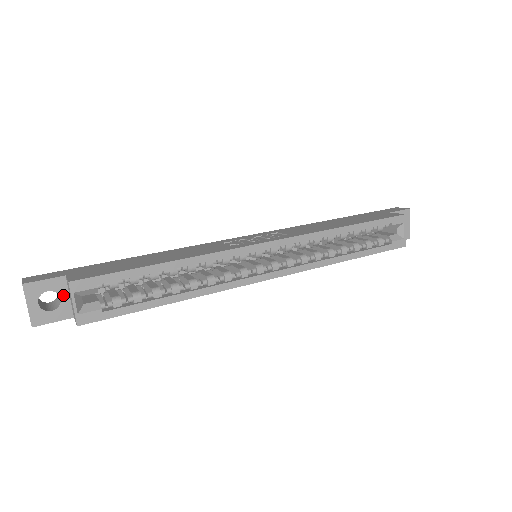
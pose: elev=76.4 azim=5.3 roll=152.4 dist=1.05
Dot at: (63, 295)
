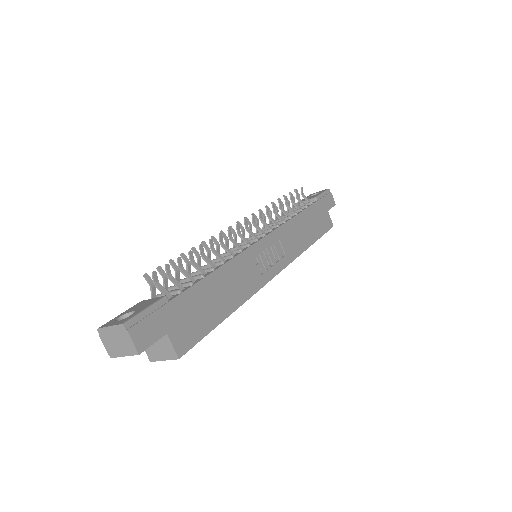
Dot at: occluded
